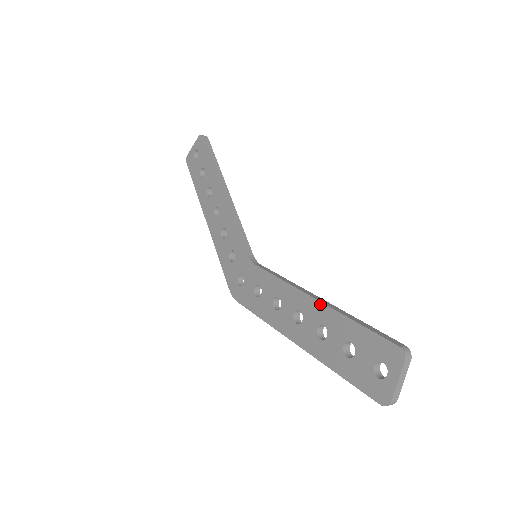
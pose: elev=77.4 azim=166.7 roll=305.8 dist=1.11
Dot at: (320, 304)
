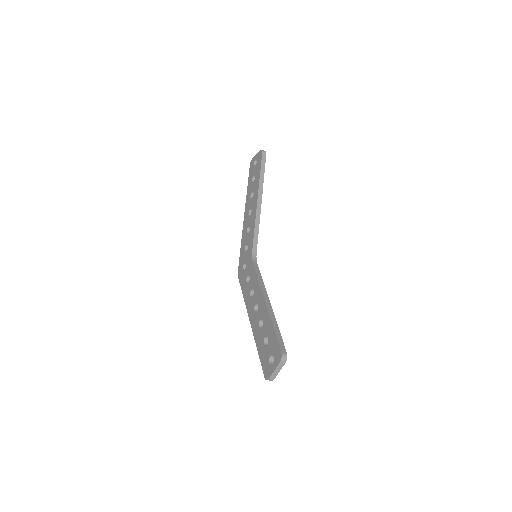
Dot at: (266, 307)
